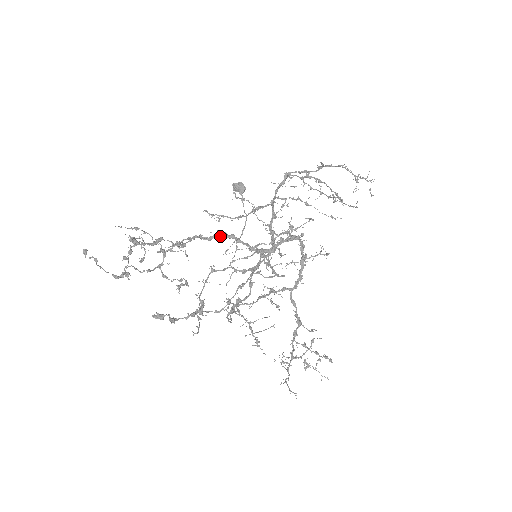
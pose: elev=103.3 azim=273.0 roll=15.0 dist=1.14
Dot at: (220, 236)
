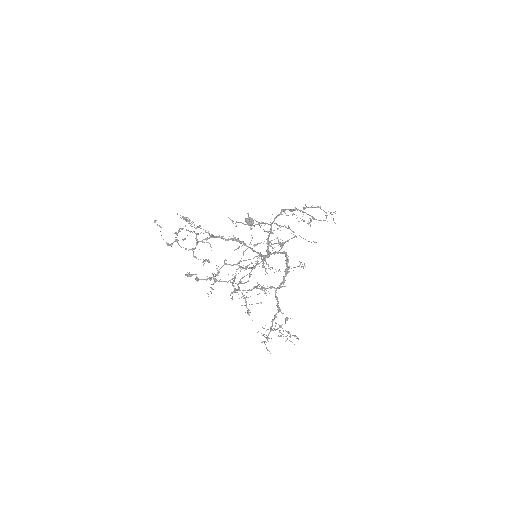
Dot at: (234, 240)
